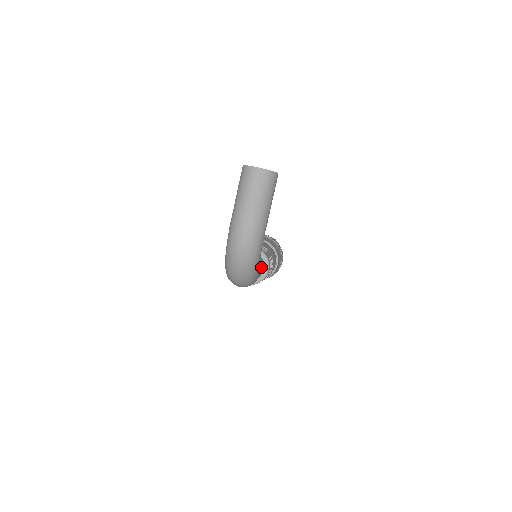
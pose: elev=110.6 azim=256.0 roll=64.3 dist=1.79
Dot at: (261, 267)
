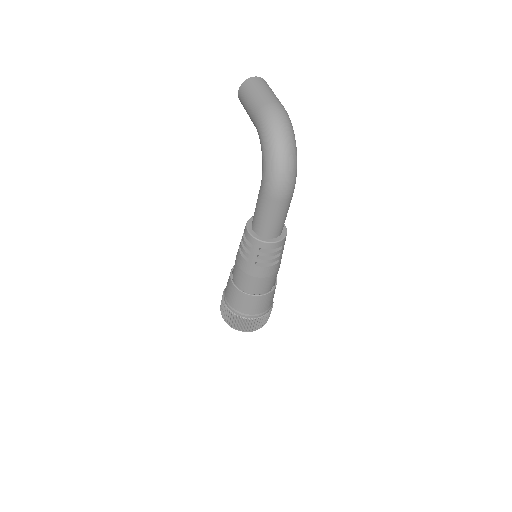
Dot at: occluded
